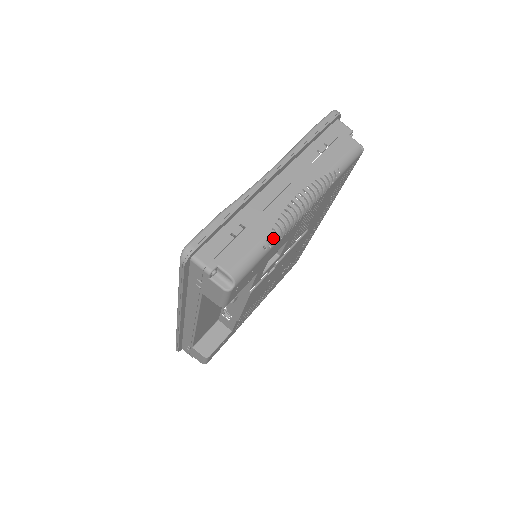
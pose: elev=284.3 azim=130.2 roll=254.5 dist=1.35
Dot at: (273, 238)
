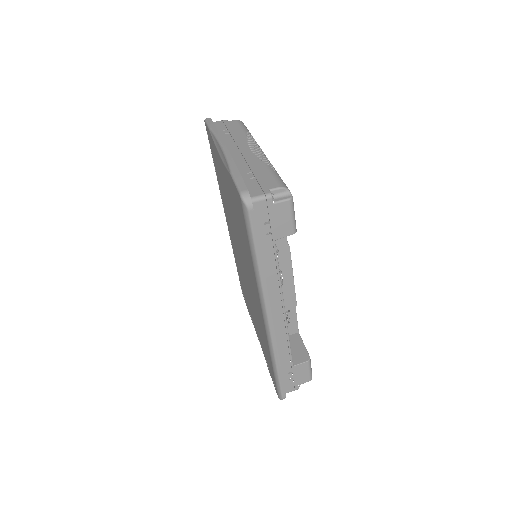
Dot at: (271, 166)
